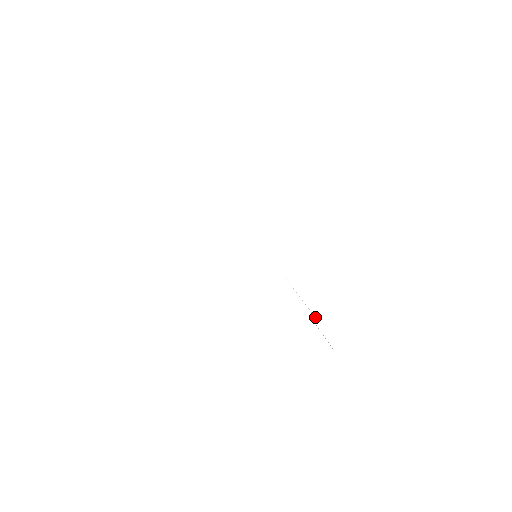
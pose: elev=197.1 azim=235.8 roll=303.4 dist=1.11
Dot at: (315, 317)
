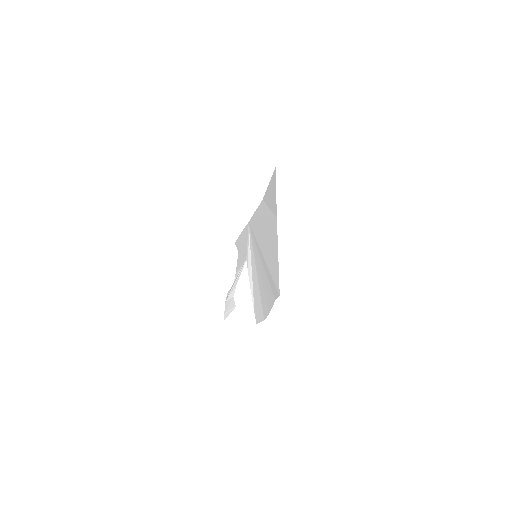
Dot at: (234, 281)
